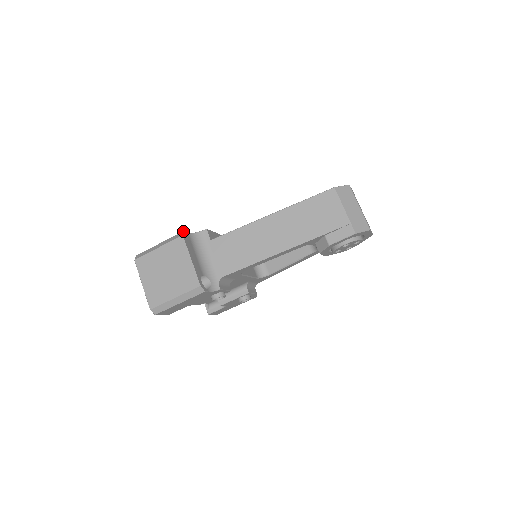
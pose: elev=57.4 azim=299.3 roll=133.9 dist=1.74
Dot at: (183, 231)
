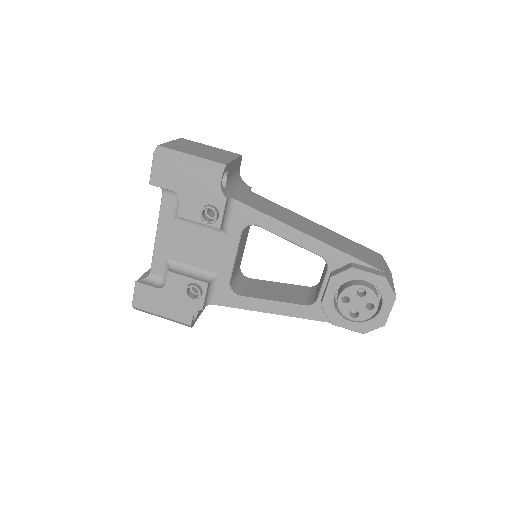
Dot at: occluded
